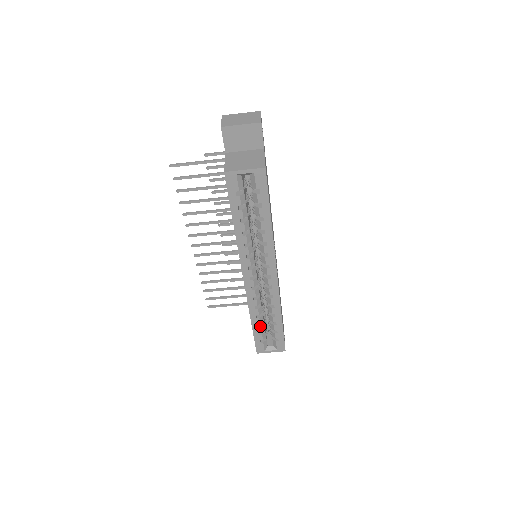
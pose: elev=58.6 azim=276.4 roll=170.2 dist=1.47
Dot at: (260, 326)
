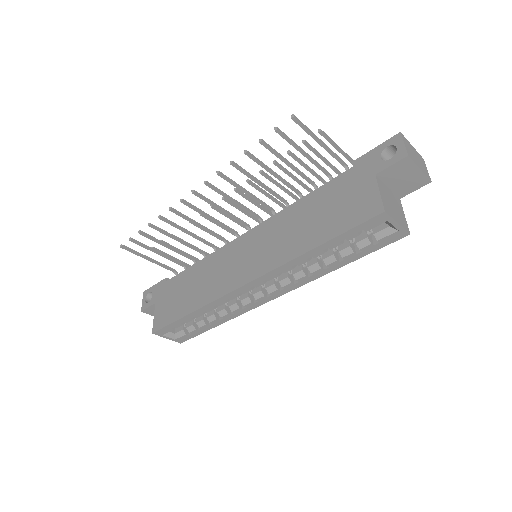
Dot at: (193, 319)
